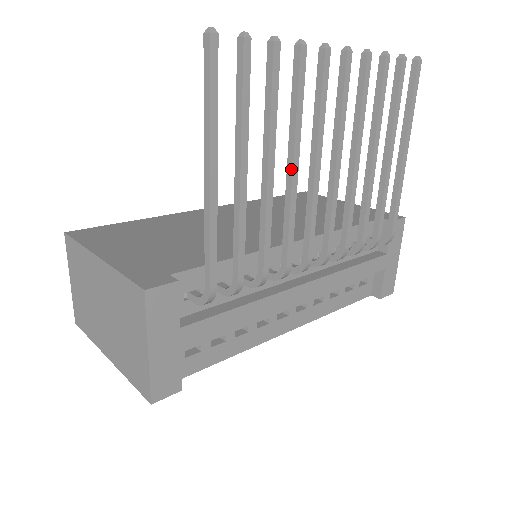
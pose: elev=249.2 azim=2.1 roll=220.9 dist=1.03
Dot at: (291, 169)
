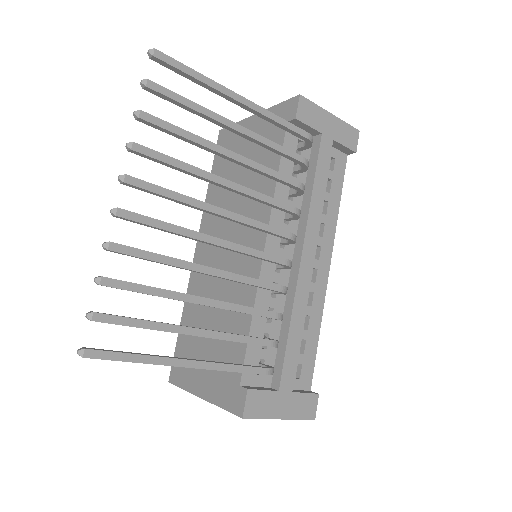
Dot at: occluded
